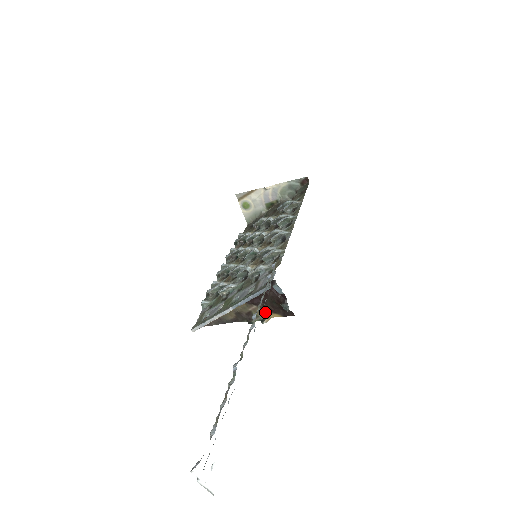
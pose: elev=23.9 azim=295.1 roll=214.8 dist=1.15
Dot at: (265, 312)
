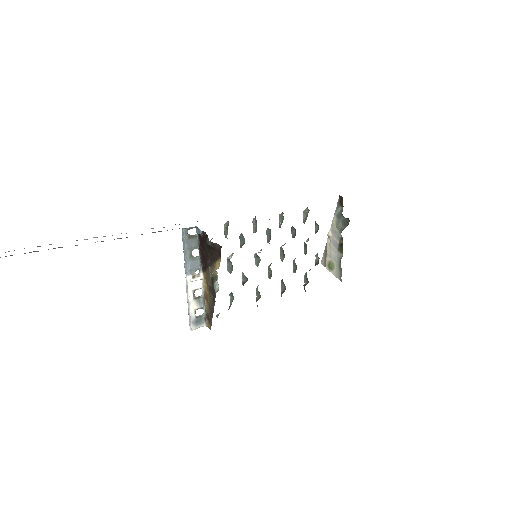
Dot at: (214, 267)
